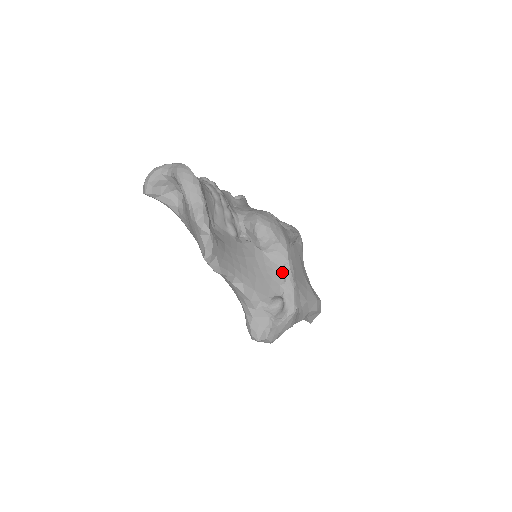
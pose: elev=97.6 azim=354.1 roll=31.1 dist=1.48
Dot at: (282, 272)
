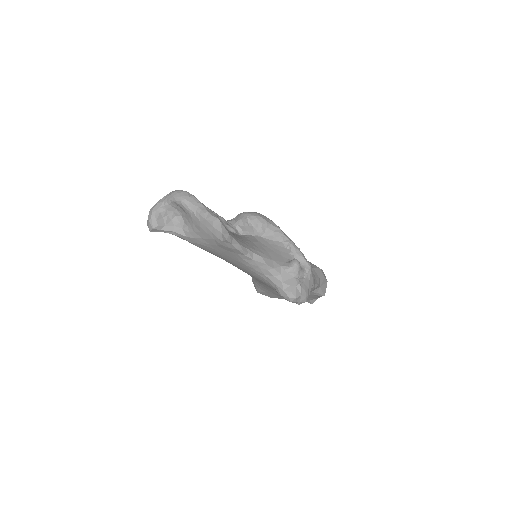
Dot at: (284, 245)
